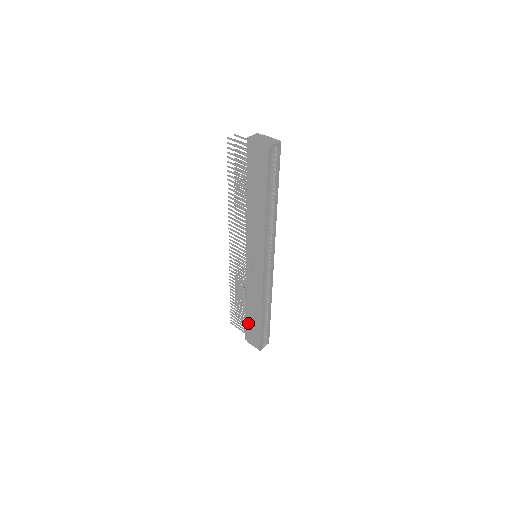
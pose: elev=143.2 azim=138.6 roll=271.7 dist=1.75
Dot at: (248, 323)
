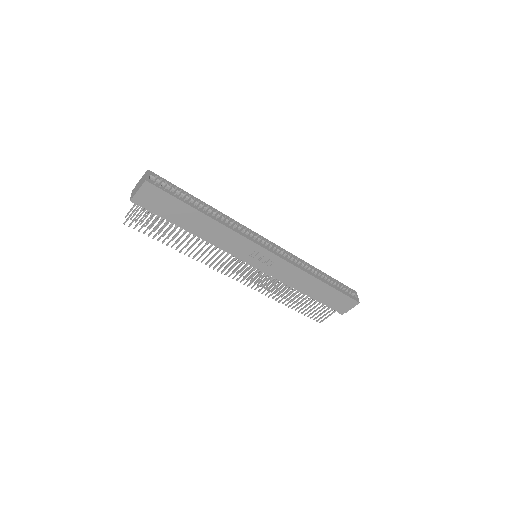
Dot at: (325, 301)
